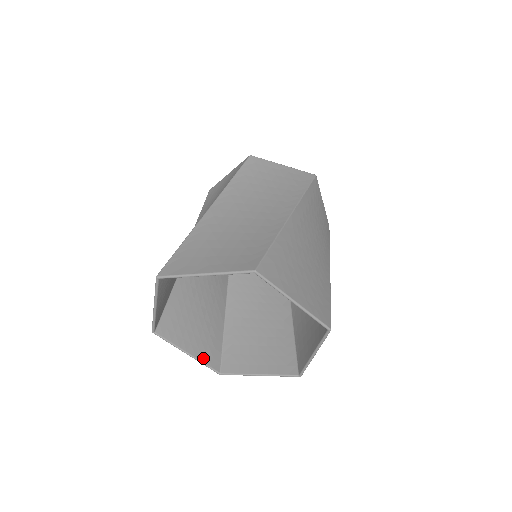
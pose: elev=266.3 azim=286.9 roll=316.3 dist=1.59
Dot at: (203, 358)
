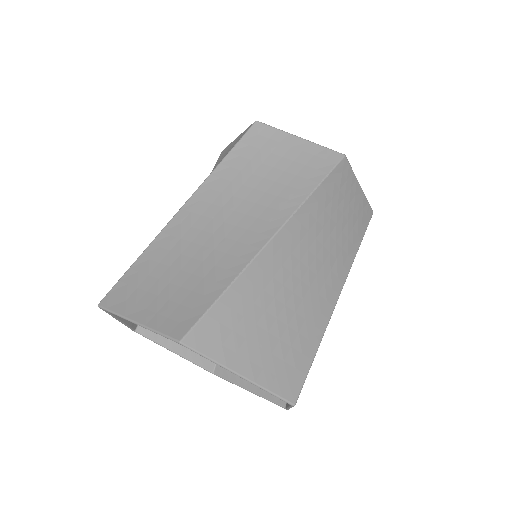
Dot at: (193, 357)
